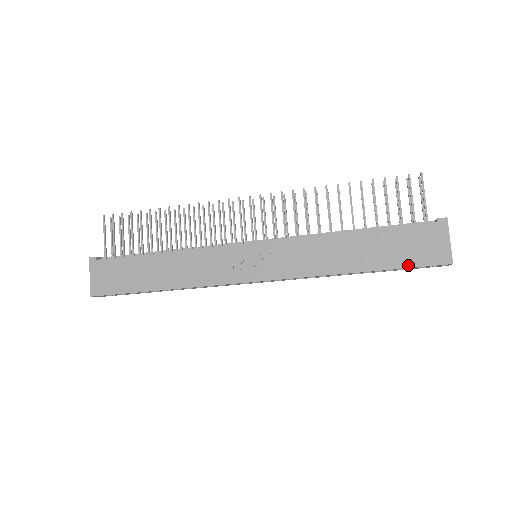
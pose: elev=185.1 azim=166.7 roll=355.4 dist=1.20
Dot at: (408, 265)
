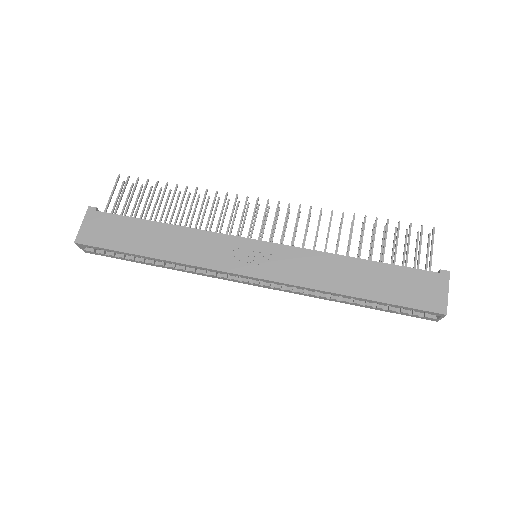
Dot at: (403, 304)
